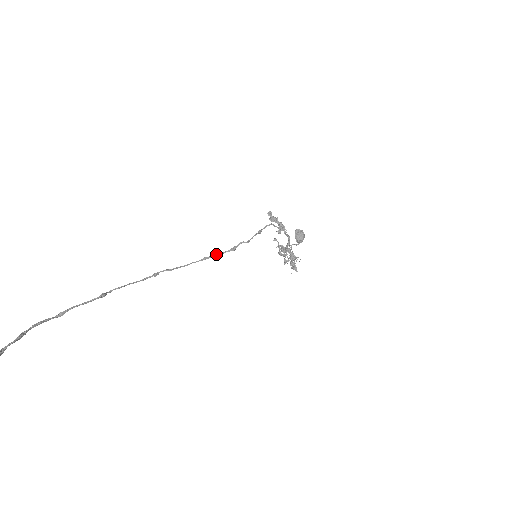
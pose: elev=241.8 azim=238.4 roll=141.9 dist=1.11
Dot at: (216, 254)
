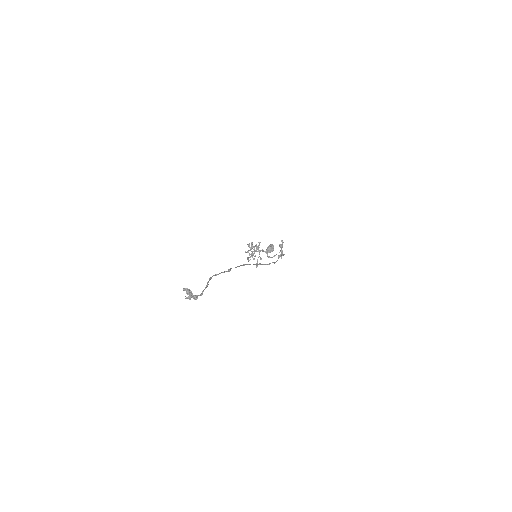
Dot at: (264, 264)
